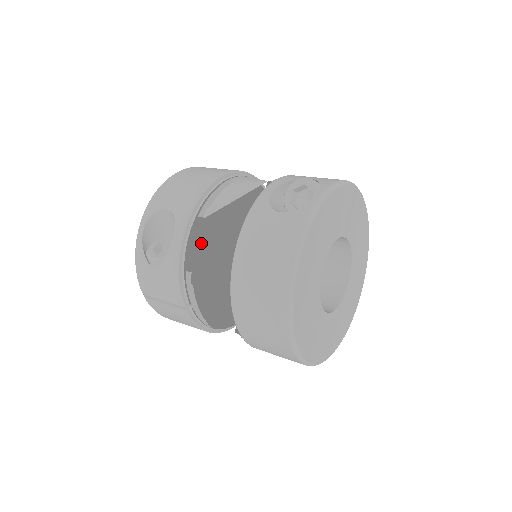
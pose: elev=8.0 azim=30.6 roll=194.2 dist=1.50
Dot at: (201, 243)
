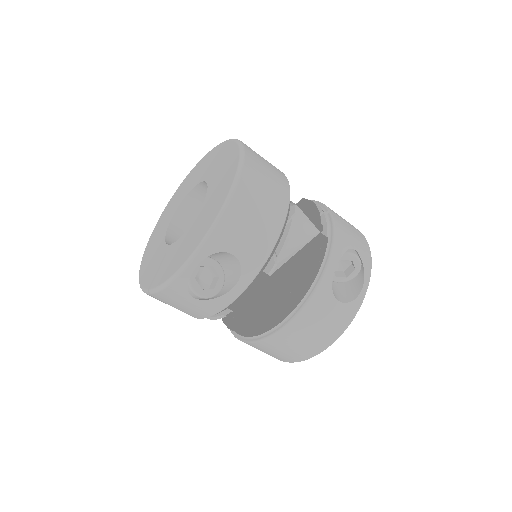
Dot at: occluded
